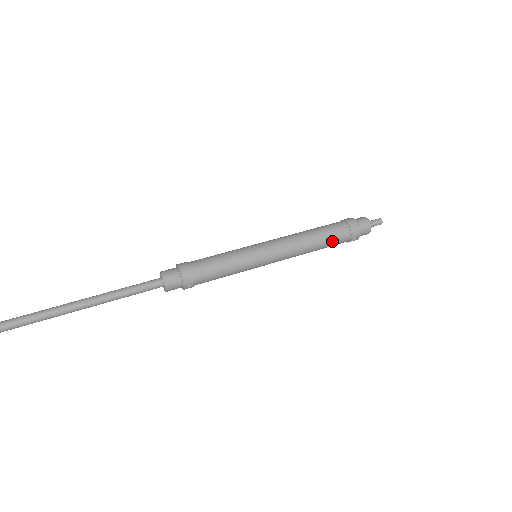
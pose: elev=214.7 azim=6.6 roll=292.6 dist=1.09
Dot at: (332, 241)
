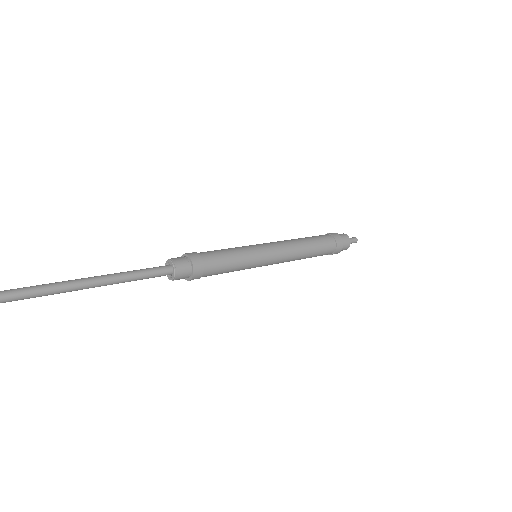
Dot at: (319, 255)
